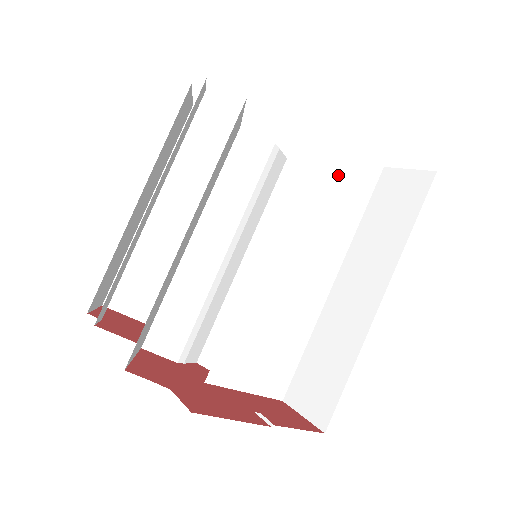
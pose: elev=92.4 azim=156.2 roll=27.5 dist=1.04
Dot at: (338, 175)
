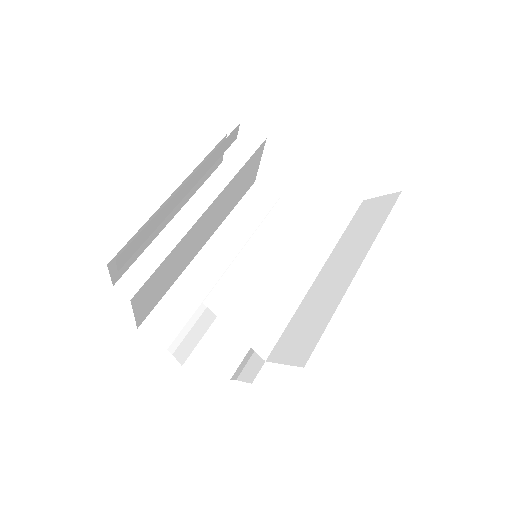
Dot at: (328, 189)
